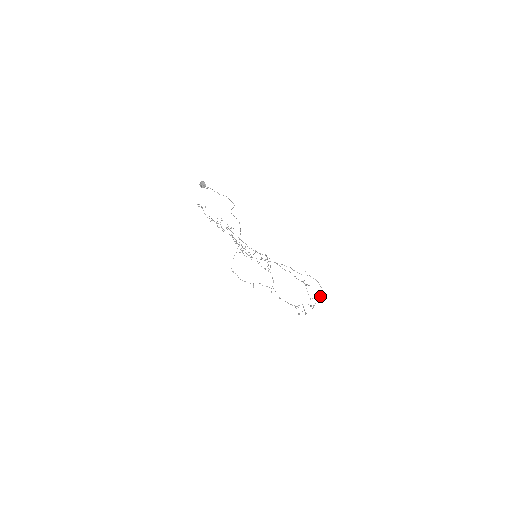
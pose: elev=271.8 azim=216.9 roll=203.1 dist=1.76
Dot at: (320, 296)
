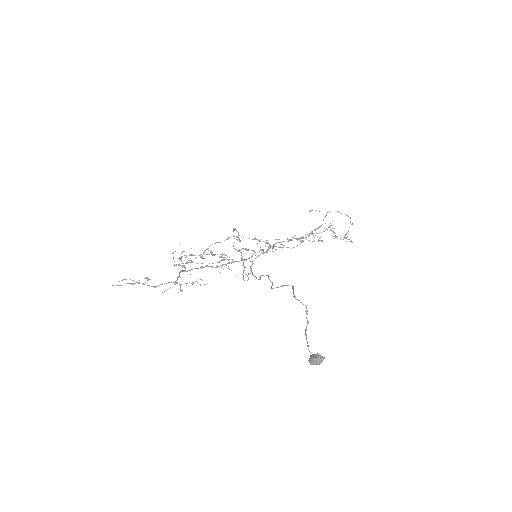
Dot at: occluded
